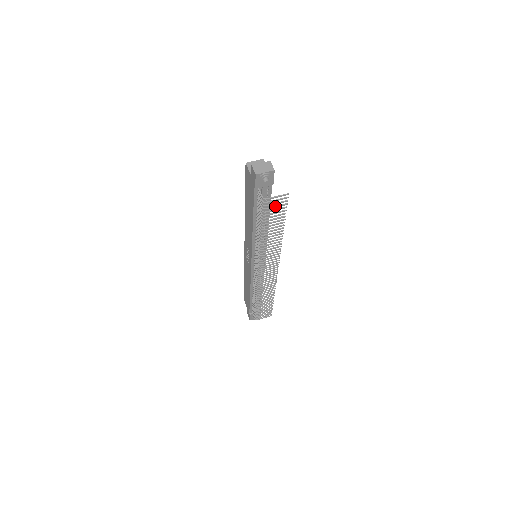
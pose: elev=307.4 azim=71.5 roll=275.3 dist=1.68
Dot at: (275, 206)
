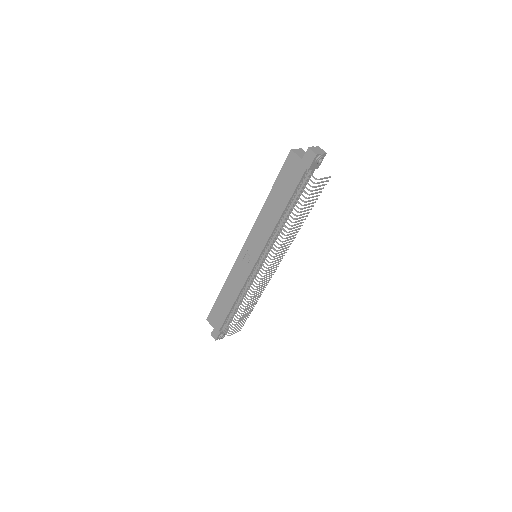
Dot at: (318, 189)
